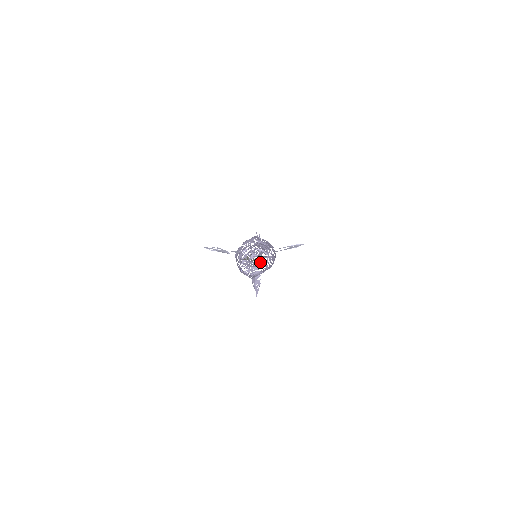
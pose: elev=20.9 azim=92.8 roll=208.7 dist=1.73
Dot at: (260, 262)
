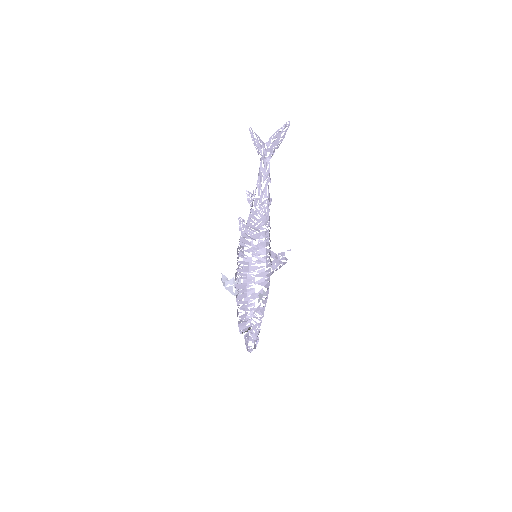
Dot at: (251, 338)
